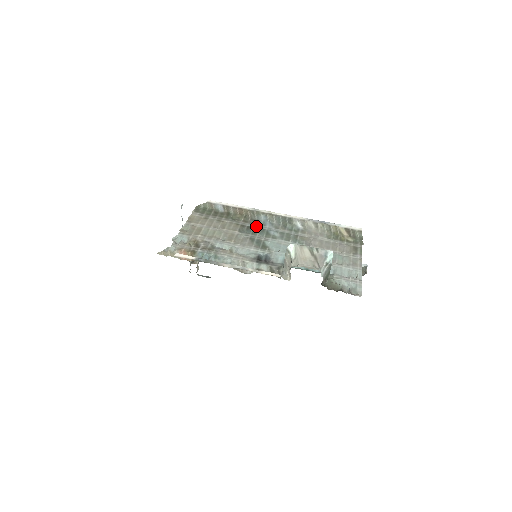
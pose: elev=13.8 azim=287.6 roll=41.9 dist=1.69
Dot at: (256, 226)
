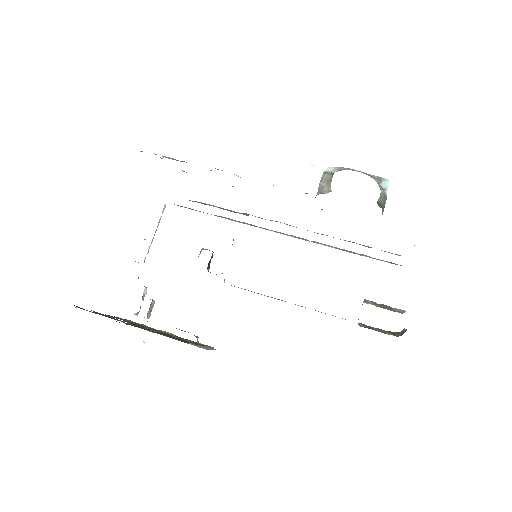
Dot at: occluded
